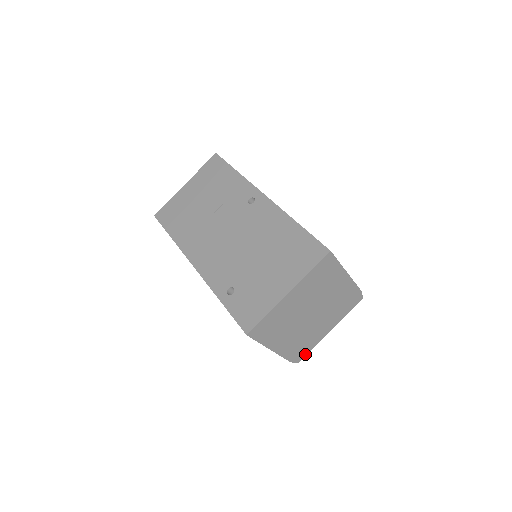
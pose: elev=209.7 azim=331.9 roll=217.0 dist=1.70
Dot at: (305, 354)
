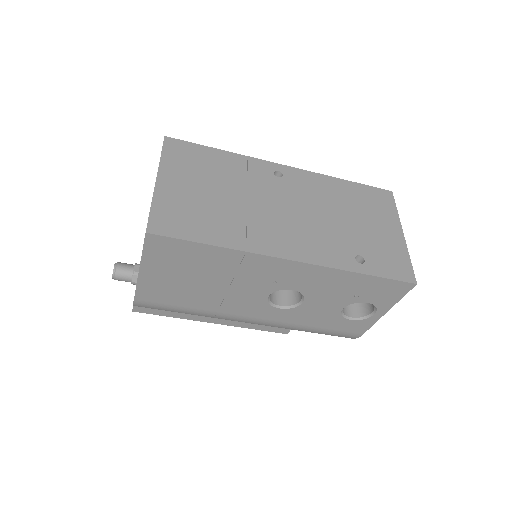
Dot at: occluded
